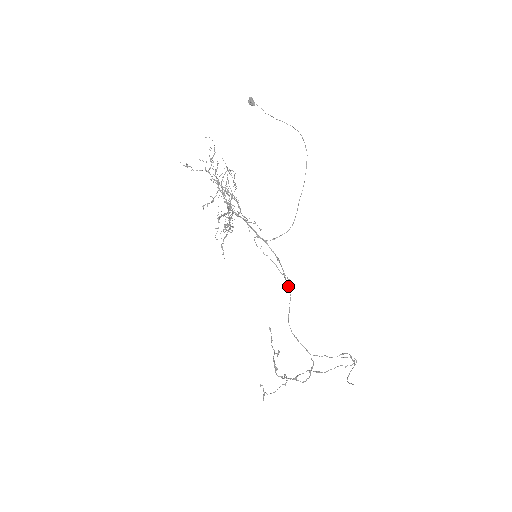
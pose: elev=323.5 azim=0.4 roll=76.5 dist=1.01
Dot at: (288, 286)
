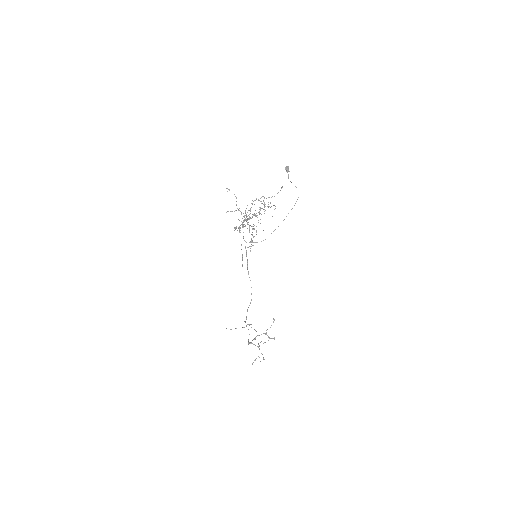
Dot at: (248, 273)
